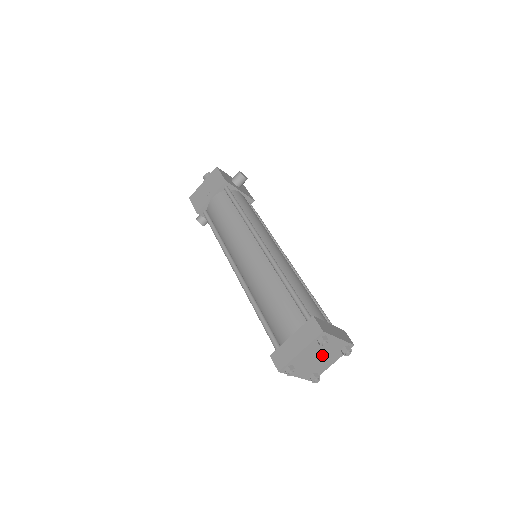
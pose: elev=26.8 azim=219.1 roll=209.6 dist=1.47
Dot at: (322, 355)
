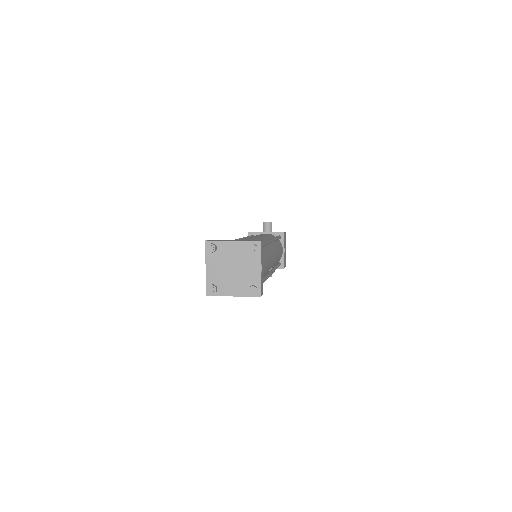
Dot at: (235, 264)
